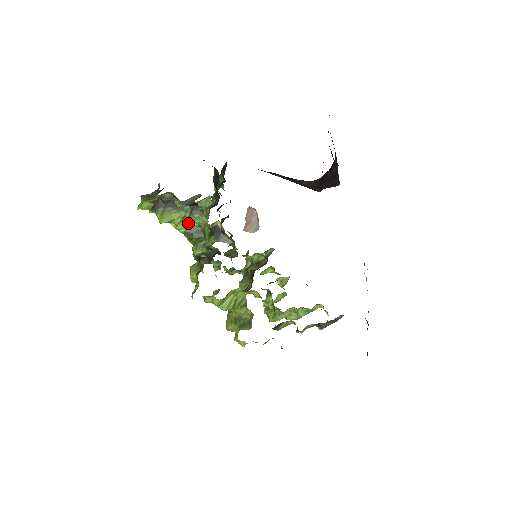
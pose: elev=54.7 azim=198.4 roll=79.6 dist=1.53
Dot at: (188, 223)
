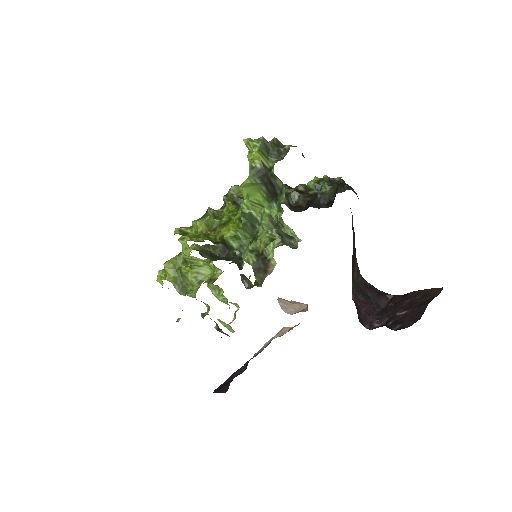
Dot at: (257, 211)
